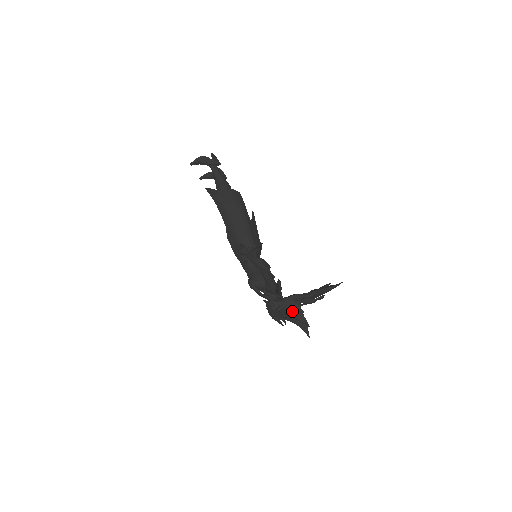
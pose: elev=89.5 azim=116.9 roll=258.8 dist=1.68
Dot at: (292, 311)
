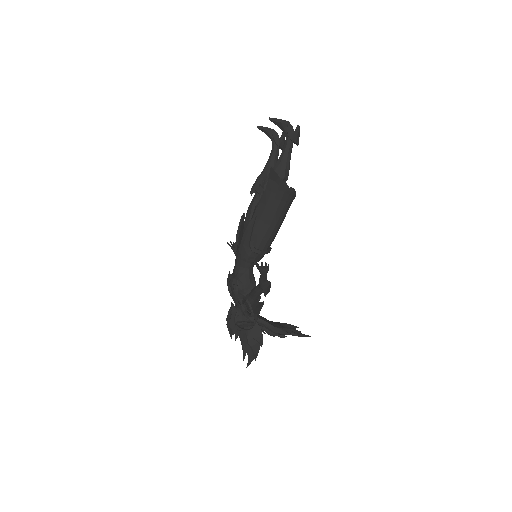
Dot at: (253, 338)
